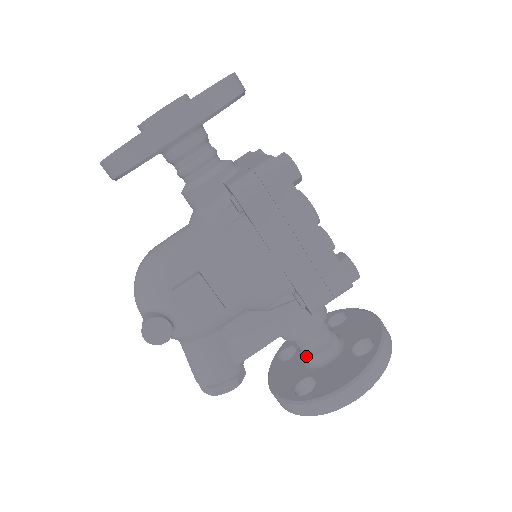
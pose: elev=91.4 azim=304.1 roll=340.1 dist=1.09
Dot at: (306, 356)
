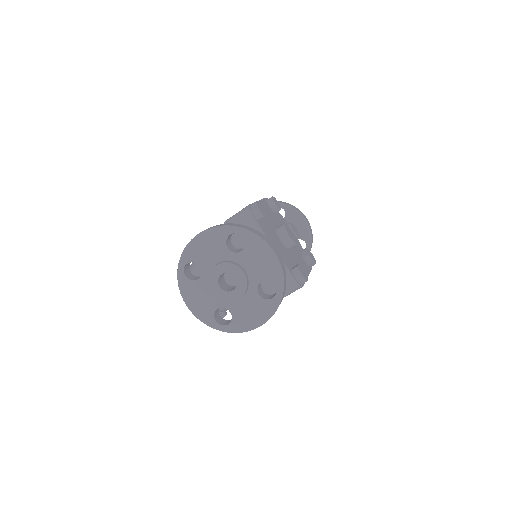
Dot at: occluded
